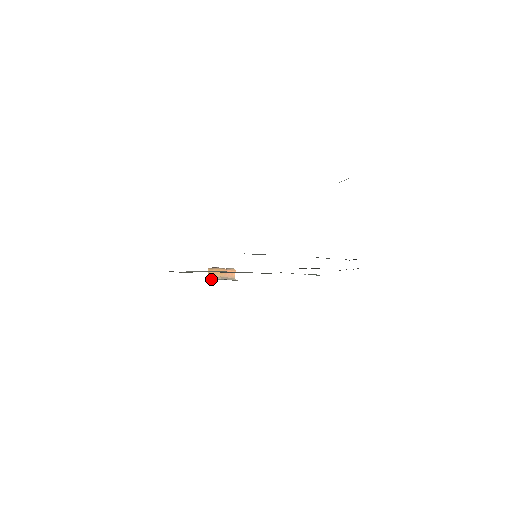
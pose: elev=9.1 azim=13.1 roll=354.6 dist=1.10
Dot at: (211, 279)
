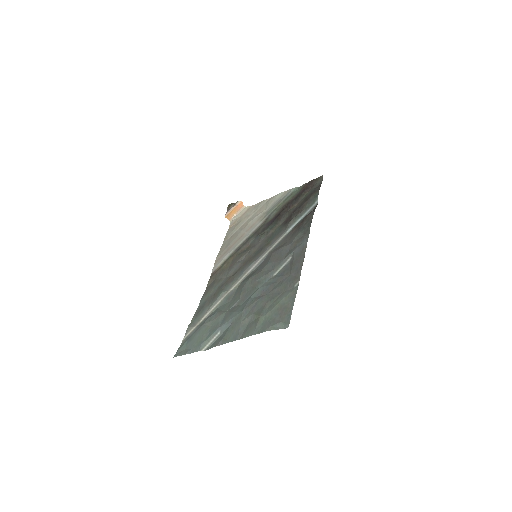
Dot at: (231, 220)
